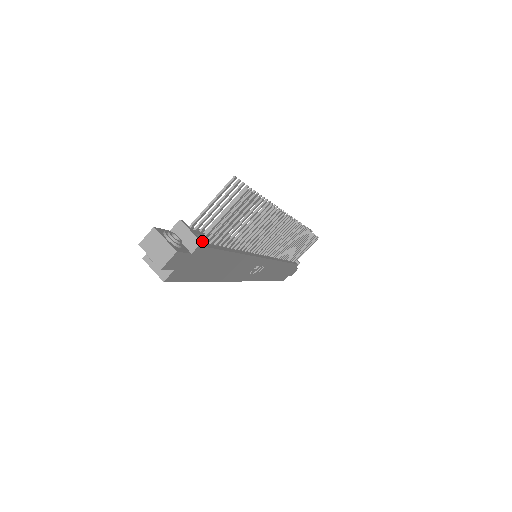
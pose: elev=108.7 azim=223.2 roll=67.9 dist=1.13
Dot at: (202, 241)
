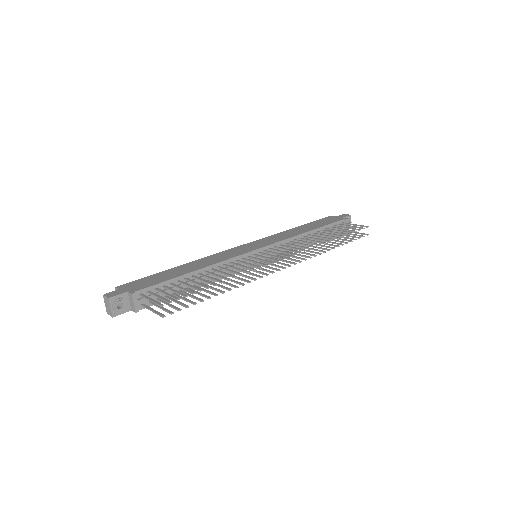
Dot at: (138, 311)
